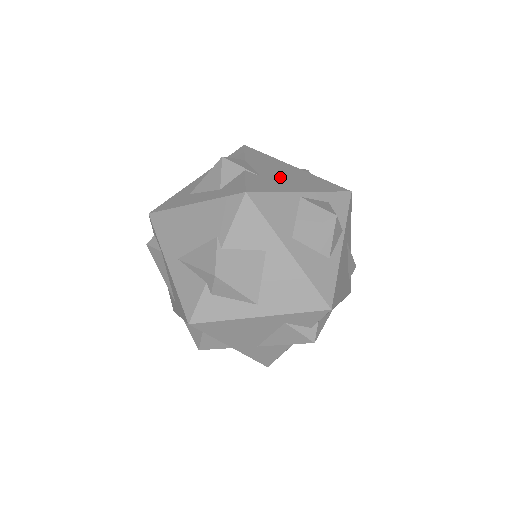
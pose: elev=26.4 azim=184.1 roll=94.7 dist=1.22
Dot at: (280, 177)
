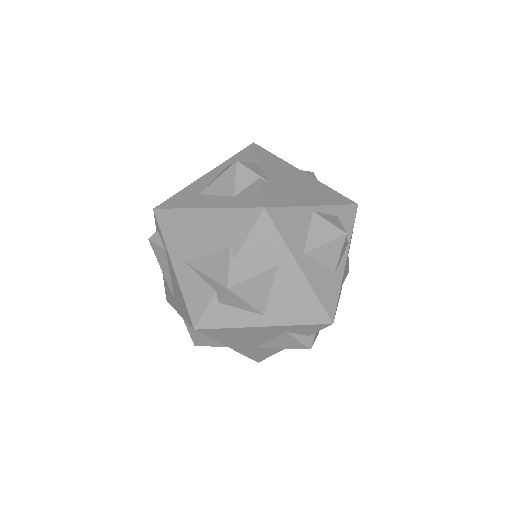
Dot at: (293, 186)
